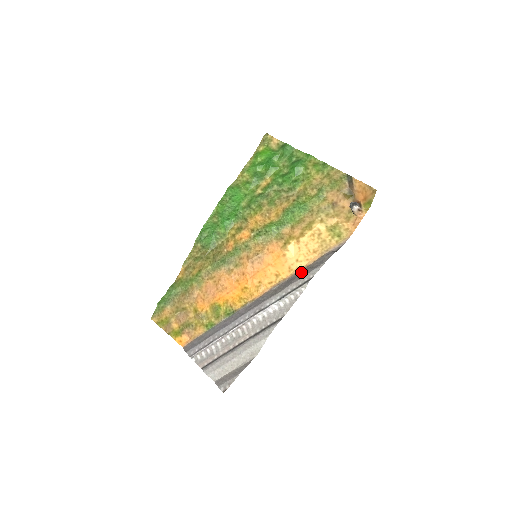
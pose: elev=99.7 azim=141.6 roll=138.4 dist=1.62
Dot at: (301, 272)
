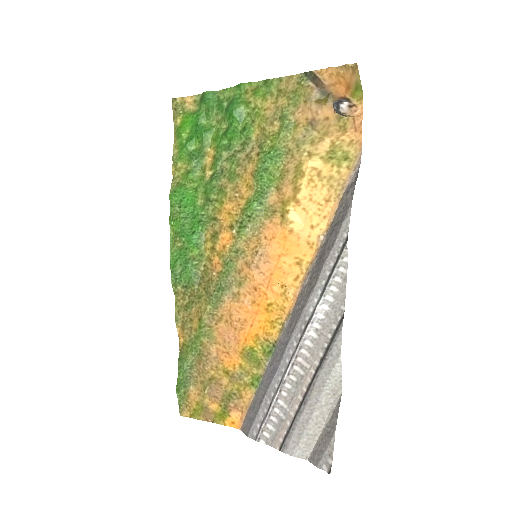
Dot at: (327, 239)
